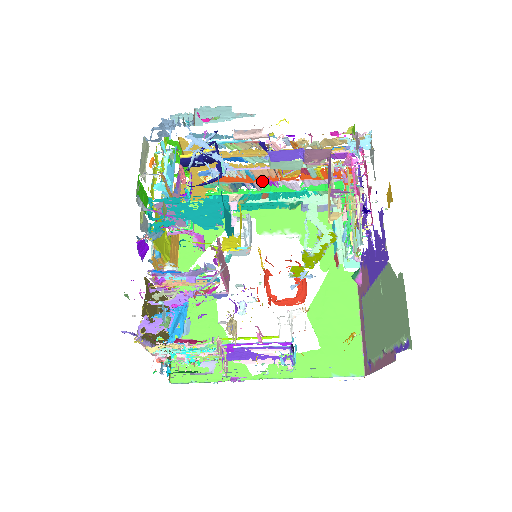
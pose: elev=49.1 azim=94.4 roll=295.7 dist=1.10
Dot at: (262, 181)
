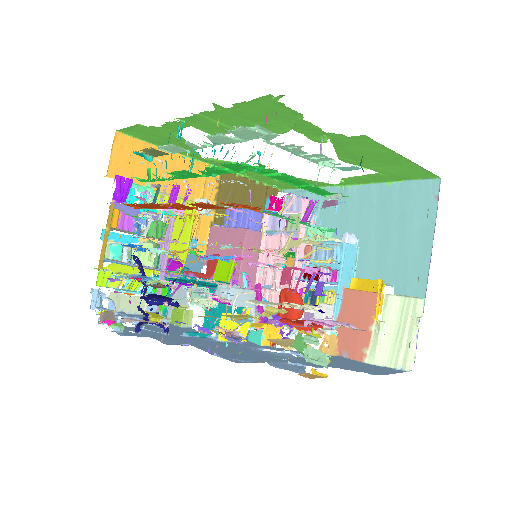
Dot at: occluded
